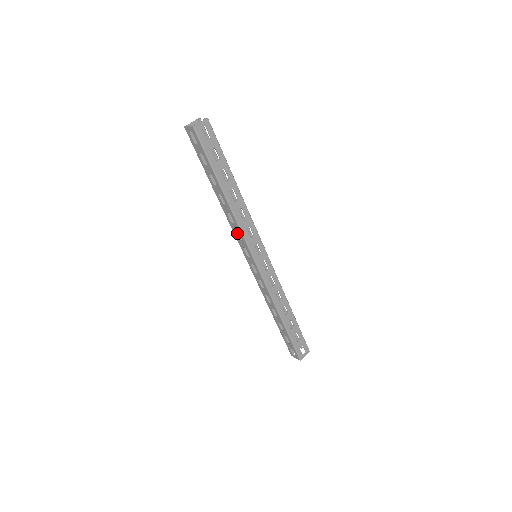
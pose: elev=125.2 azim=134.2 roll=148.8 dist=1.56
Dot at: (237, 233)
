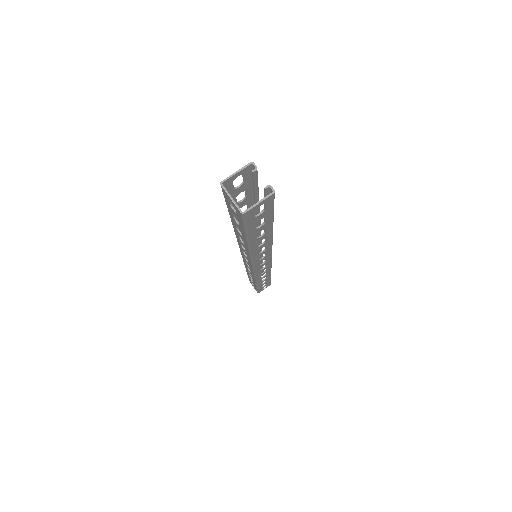
Dot at: occluded
